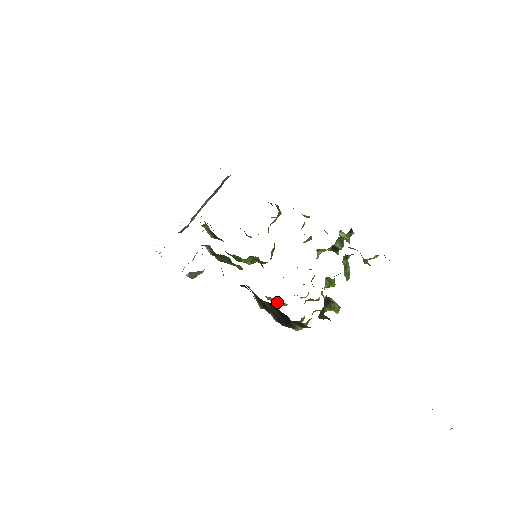
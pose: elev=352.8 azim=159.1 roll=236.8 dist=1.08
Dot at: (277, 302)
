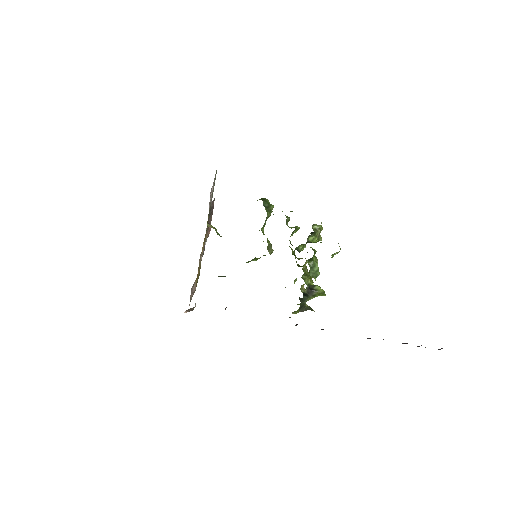
Dot at: occluded
